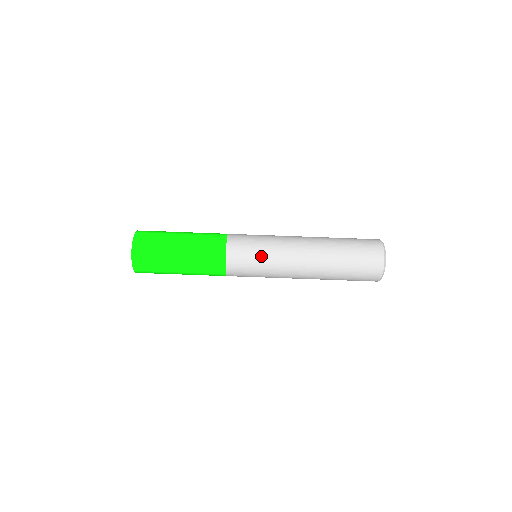
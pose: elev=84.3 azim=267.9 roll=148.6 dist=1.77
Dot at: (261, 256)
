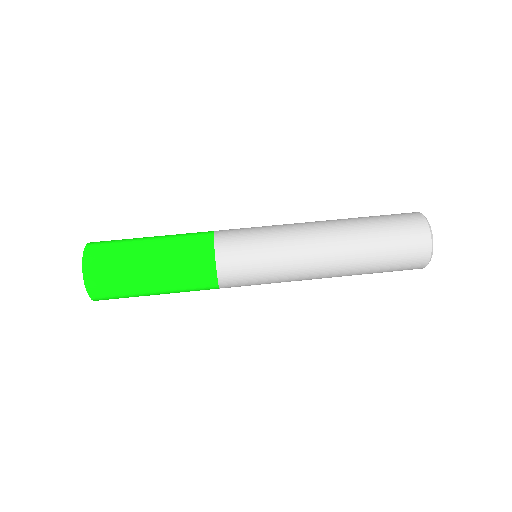
Dot at: (263, 247)
